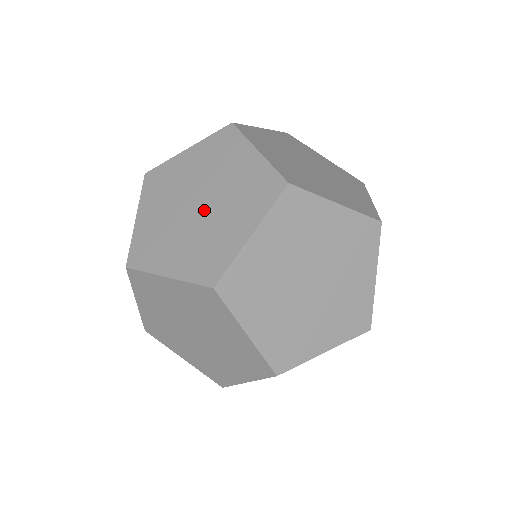
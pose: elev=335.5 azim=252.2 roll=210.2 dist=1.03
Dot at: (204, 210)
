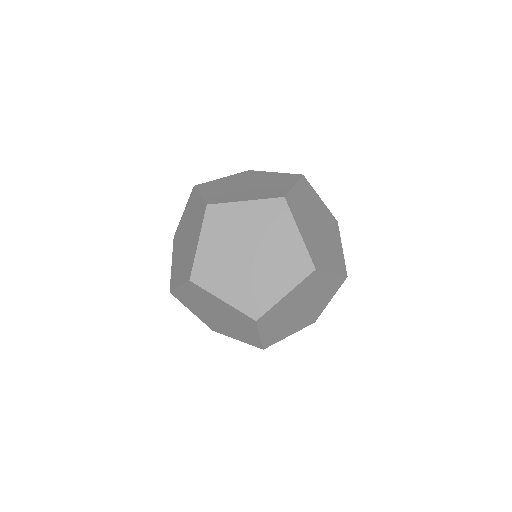
Dot at: occluded
